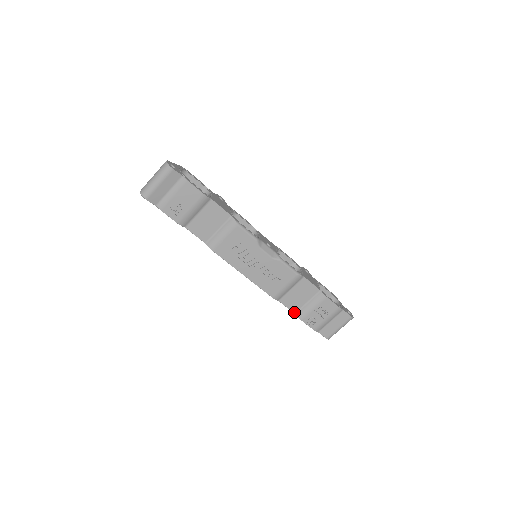
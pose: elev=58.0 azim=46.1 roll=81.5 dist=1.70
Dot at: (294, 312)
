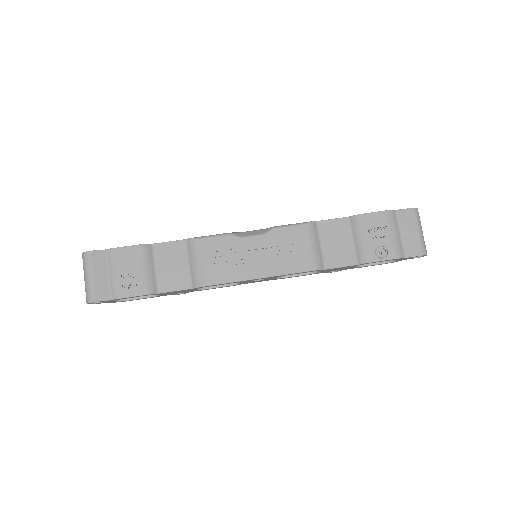
Dot at: (354, 264)
